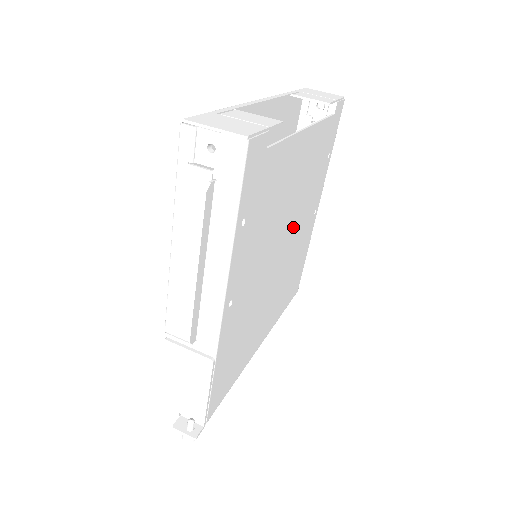
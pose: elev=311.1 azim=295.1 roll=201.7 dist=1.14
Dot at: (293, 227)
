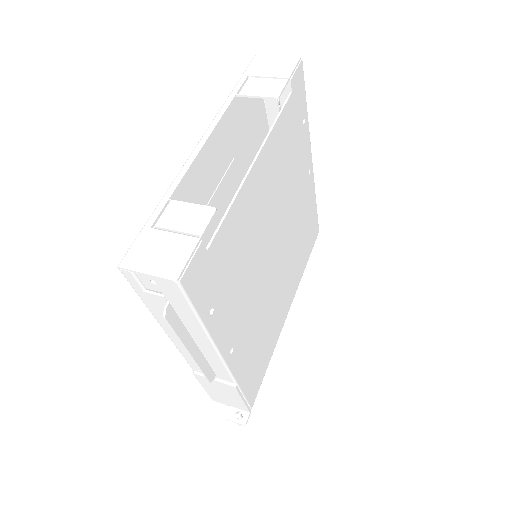
Dot at: (282, 222)
